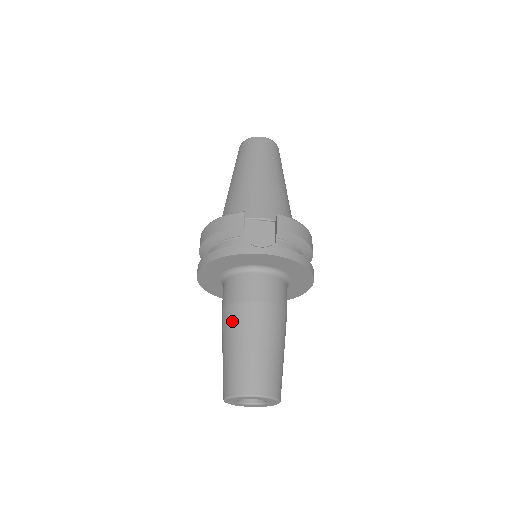
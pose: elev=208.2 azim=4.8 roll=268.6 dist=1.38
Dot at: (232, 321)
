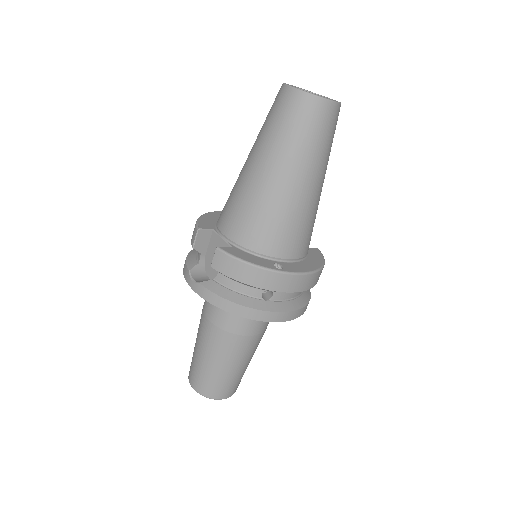
Dot at: occluded
